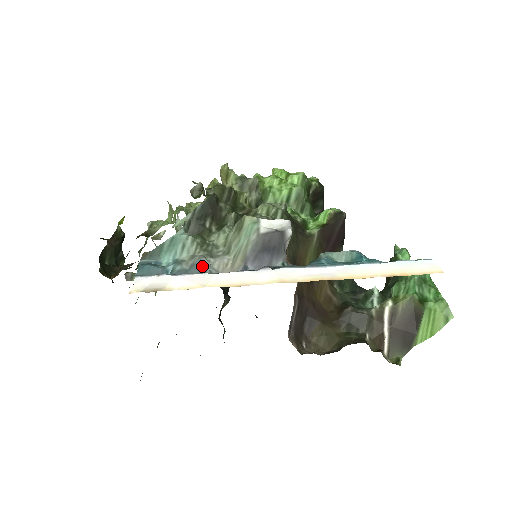
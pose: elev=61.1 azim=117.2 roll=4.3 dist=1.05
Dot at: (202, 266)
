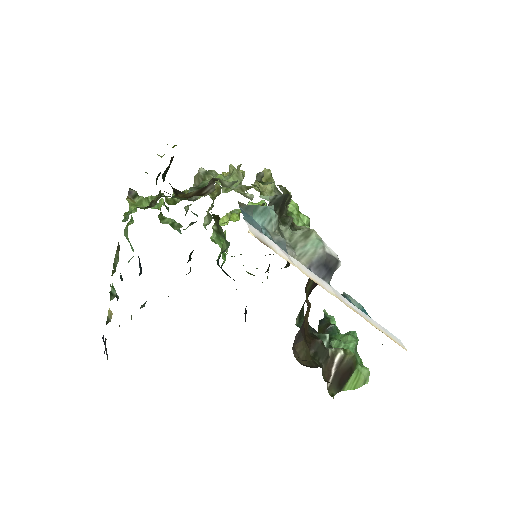
Dot at: occluded
